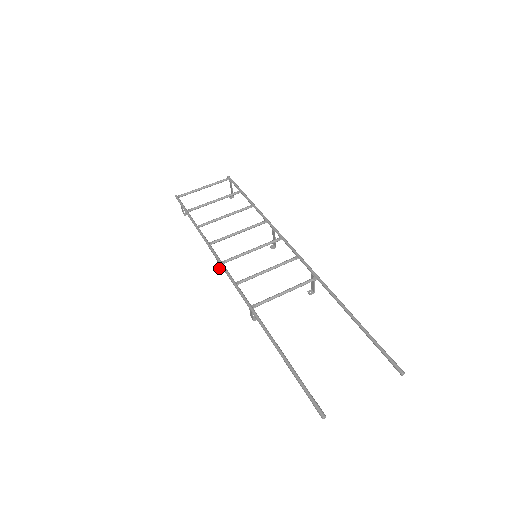
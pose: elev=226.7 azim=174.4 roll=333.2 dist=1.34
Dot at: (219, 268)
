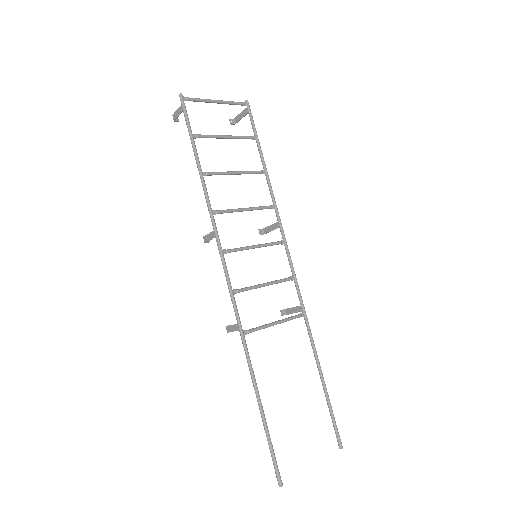
Dot at: (205, 240)
